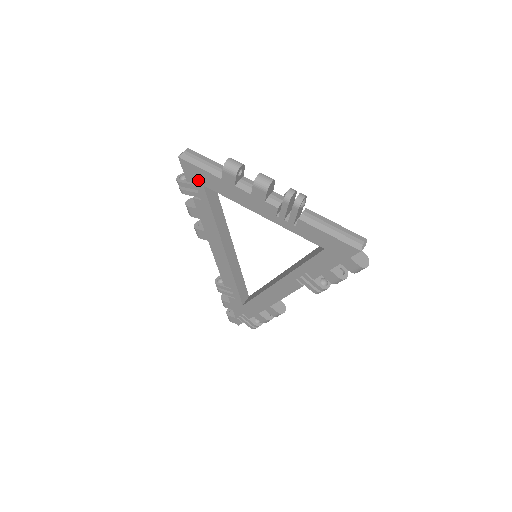
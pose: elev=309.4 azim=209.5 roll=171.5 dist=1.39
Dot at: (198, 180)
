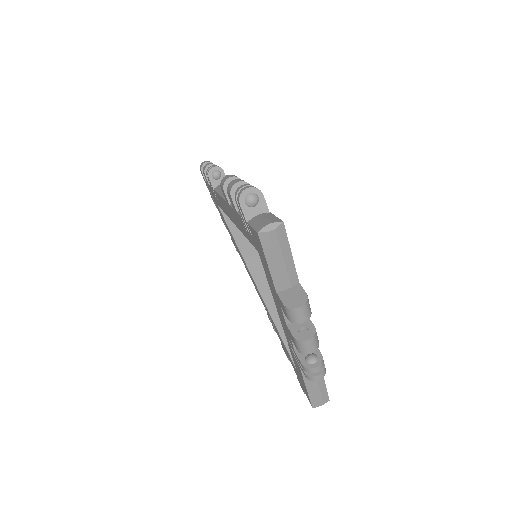
Dot at: (258, 247)
